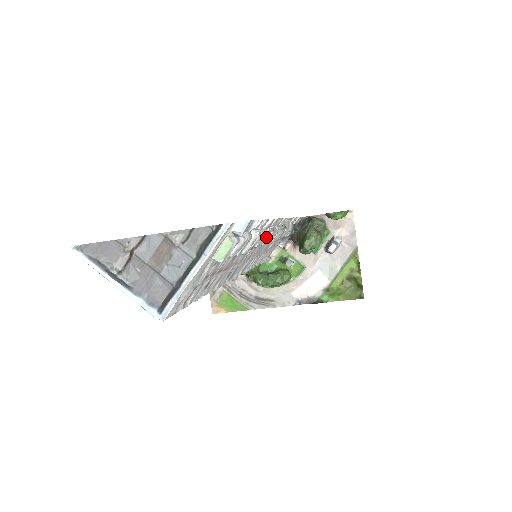
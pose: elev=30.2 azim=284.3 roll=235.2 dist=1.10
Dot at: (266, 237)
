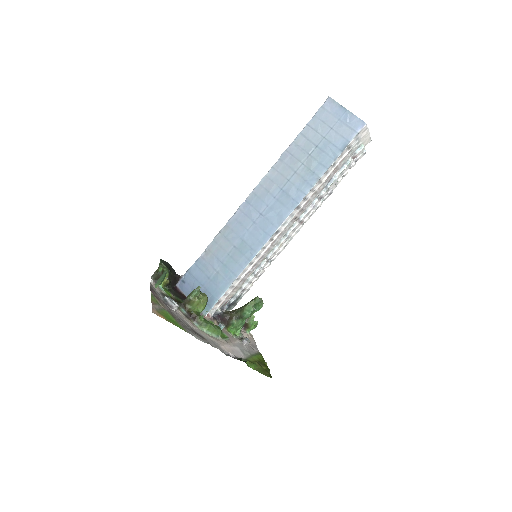
Dot at: (308, 214)
